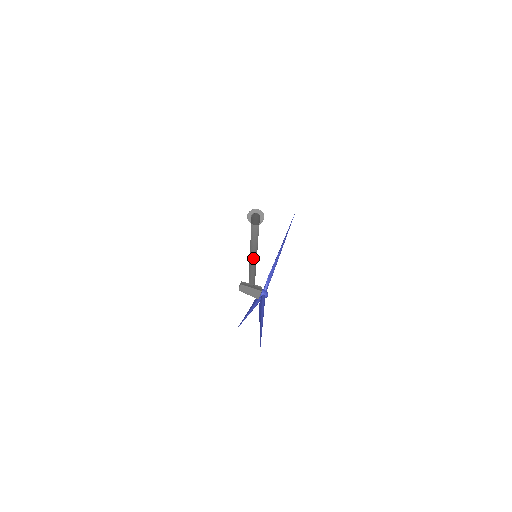
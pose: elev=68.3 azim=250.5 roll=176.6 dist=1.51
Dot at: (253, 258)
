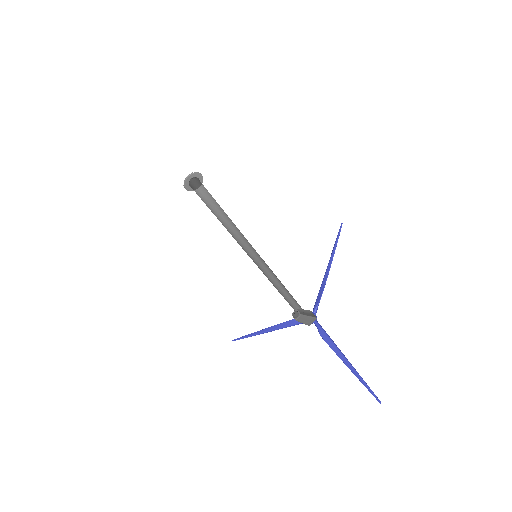
Dot at: (265, 263)
